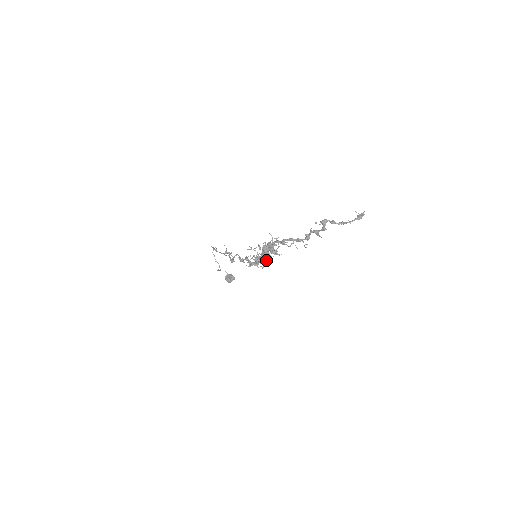
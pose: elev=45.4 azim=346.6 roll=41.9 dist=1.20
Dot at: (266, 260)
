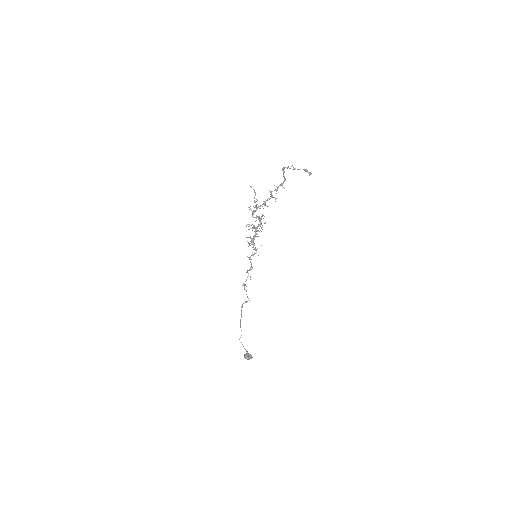
Dot at: (256, 236)
